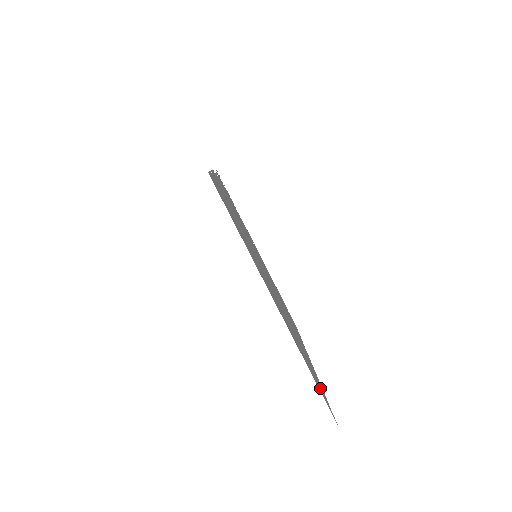
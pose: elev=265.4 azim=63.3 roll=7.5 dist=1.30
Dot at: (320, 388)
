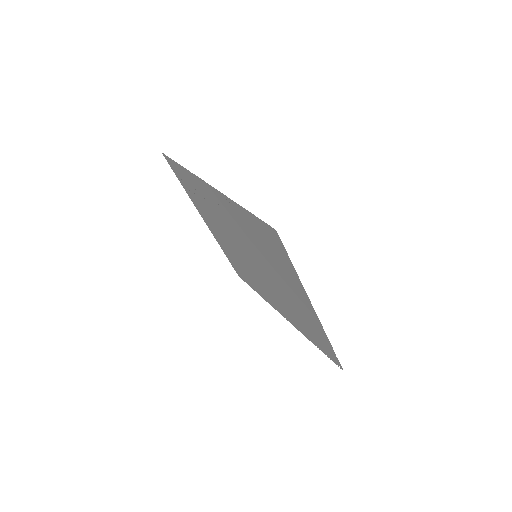
Dot at: (325, 349)
